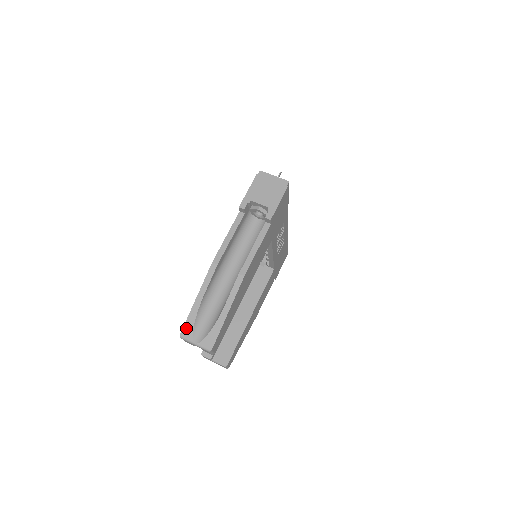
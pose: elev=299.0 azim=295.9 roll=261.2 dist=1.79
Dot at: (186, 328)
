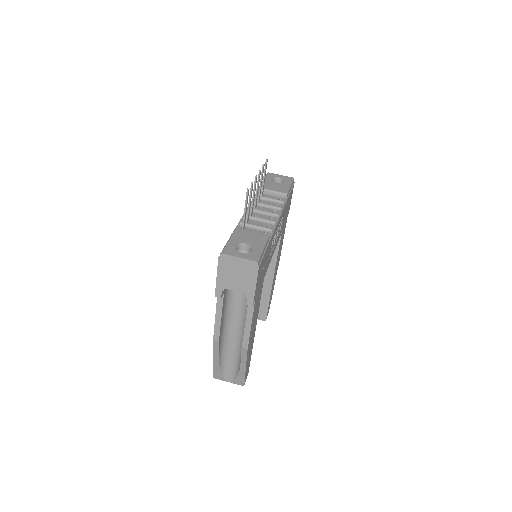
Dot at: (216, 375)
